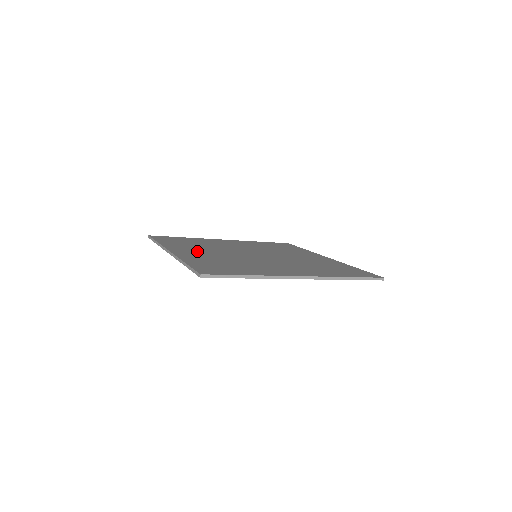
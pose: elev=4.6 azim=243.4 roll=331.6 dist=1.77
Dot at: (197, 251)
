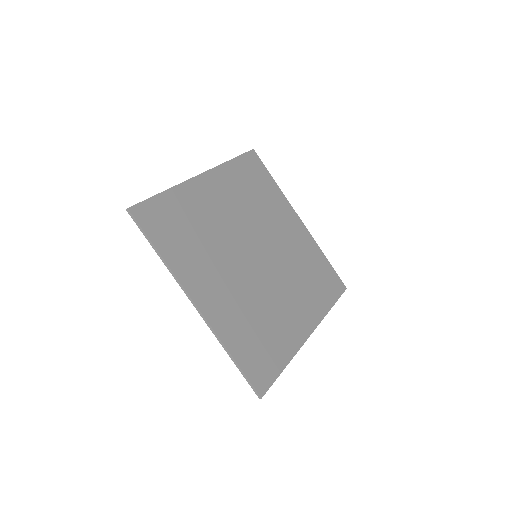
Dot at: (215, 283)
